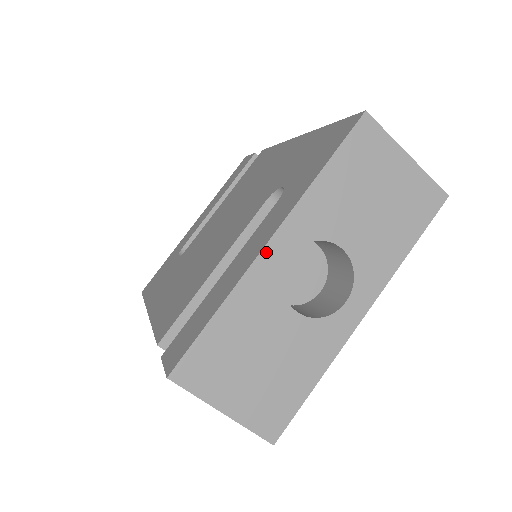
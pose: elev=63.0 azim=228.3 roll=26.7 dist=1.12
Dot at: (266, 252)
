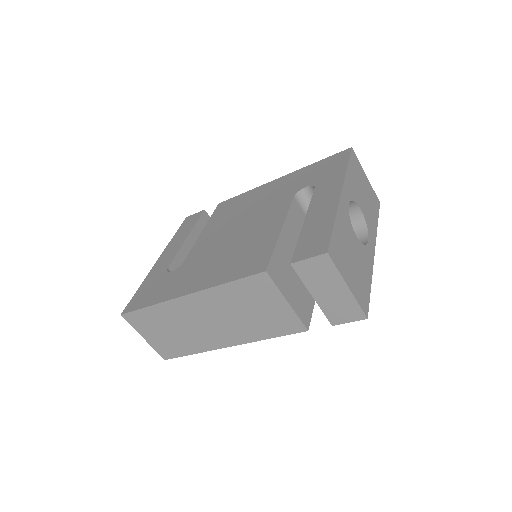
Dot at: (342, 197)
